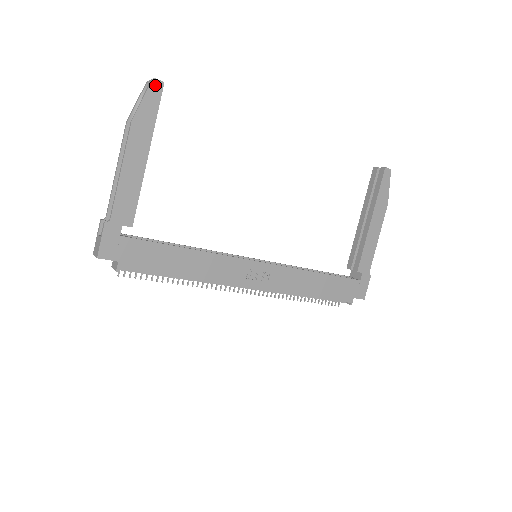
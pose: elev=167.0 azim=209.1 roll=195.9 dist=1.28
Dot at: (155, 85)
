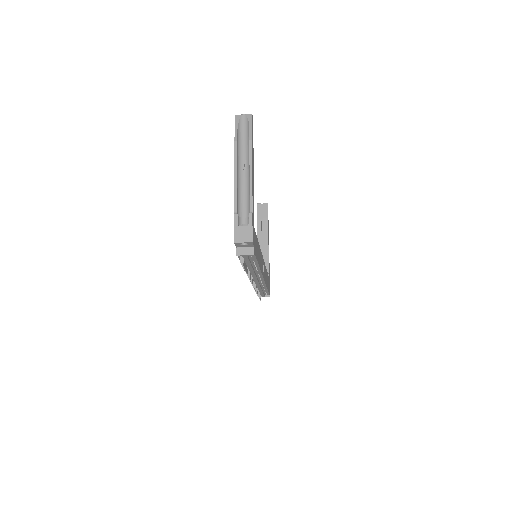
Dot at: (252, 119)
